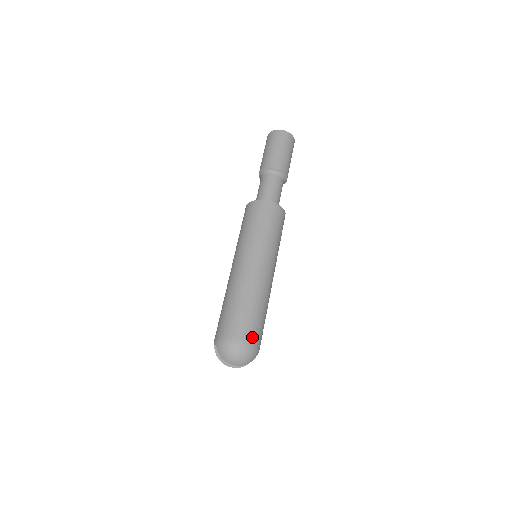
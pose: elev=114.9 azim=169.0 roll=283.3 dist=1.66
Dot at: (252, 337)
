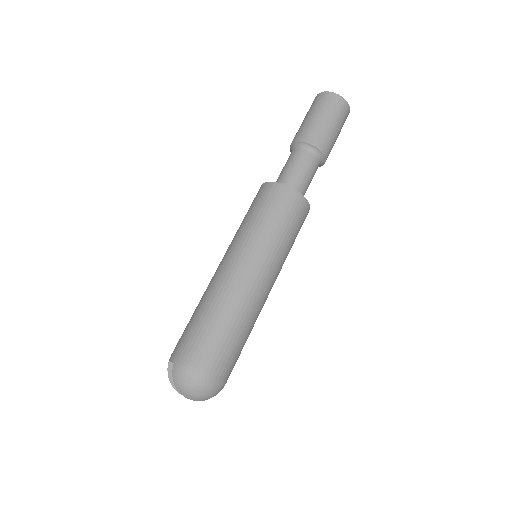
Dot at: (223, 371)
